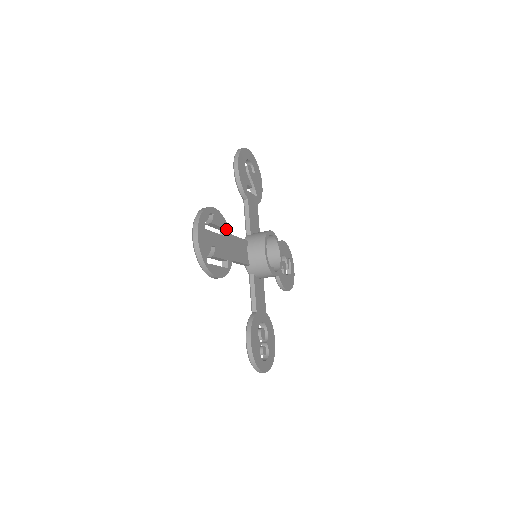
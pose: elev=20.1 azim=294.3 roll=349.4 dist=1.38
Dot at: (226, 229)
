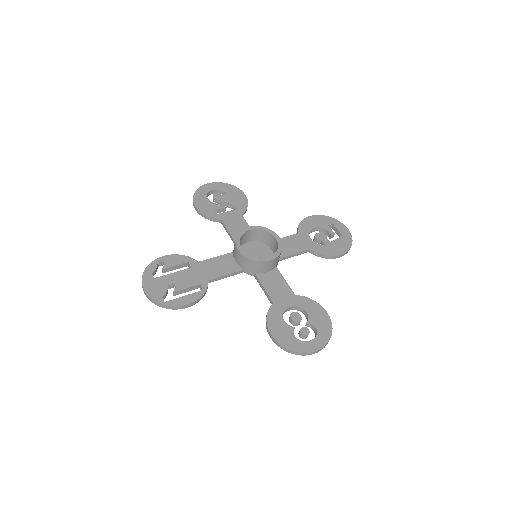
Dot at: (189, 262)
